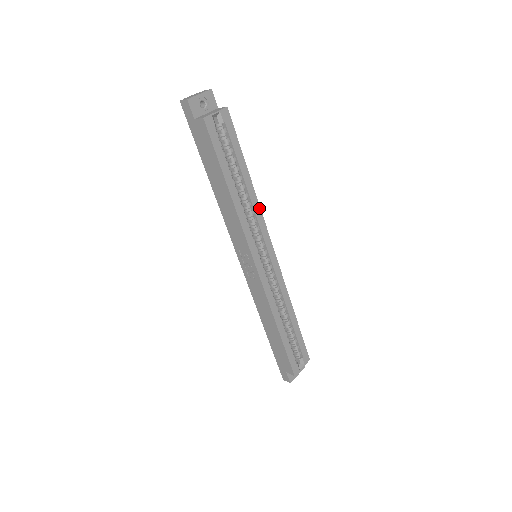
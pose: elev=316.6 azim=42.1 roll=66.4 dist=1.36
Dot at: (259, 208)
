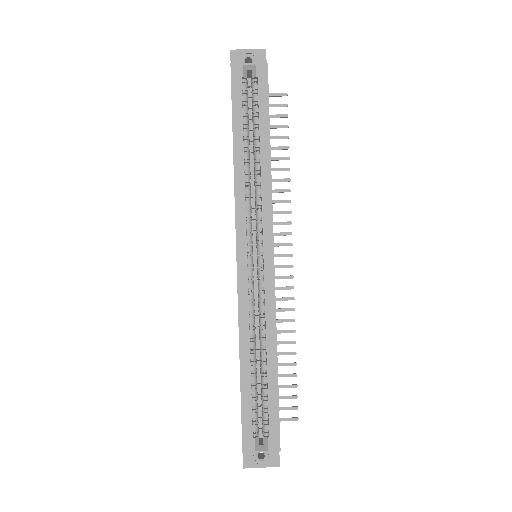
Dot at: (270, 190)
